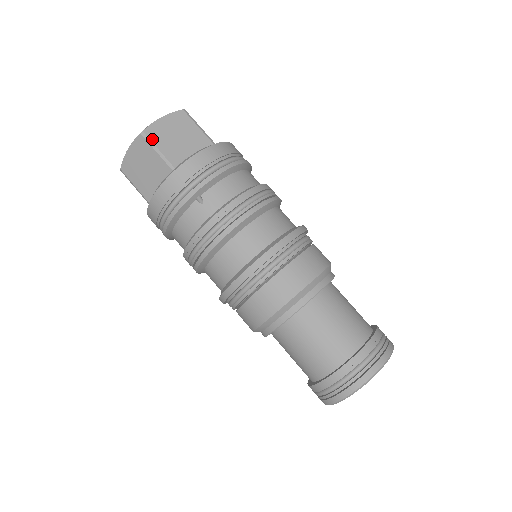
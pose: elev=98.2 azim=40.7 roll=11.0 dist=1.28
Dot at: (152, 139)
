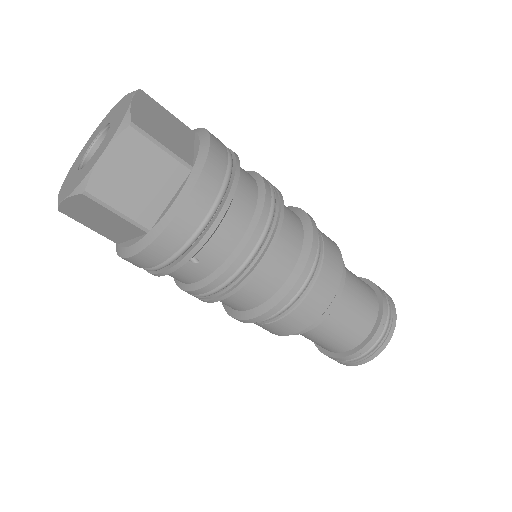
Dot at: (103, 198)
